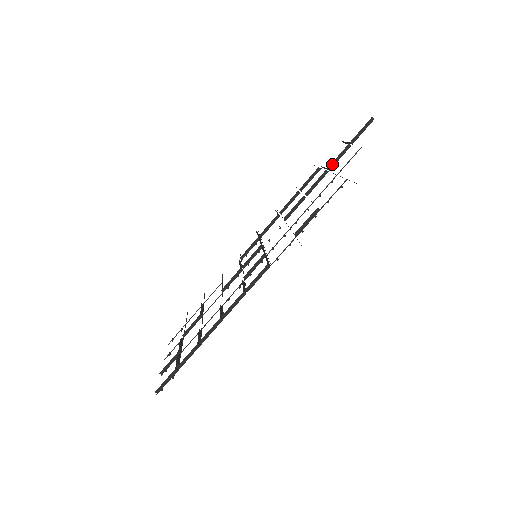
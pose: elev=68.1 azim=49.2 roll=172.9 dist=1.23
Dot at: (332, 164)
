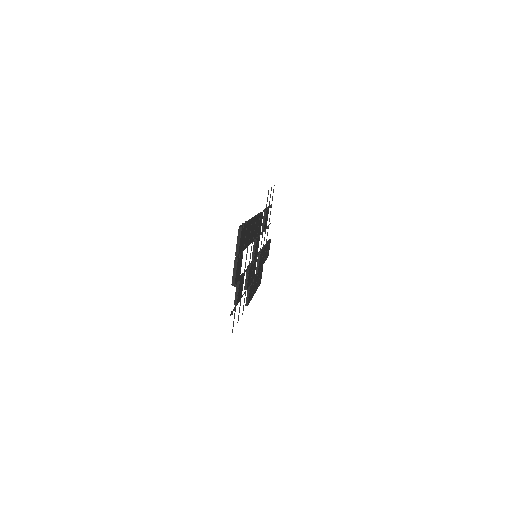
Dot at: (265, 245)
